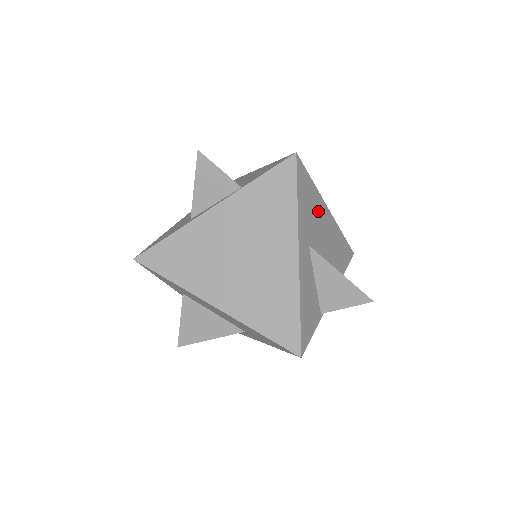
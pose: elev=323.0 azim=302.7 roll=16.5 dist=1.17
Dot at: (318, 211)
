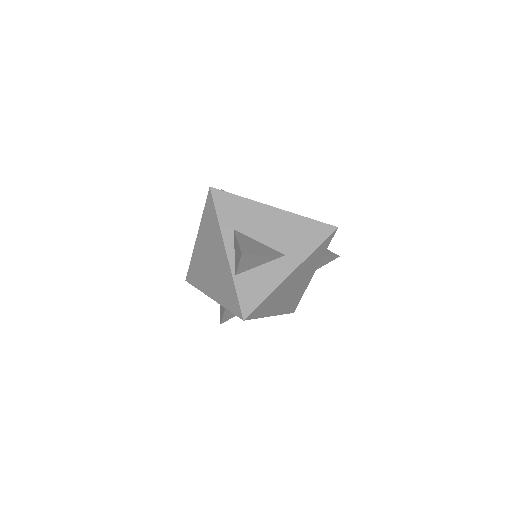
Dot at: occluded
